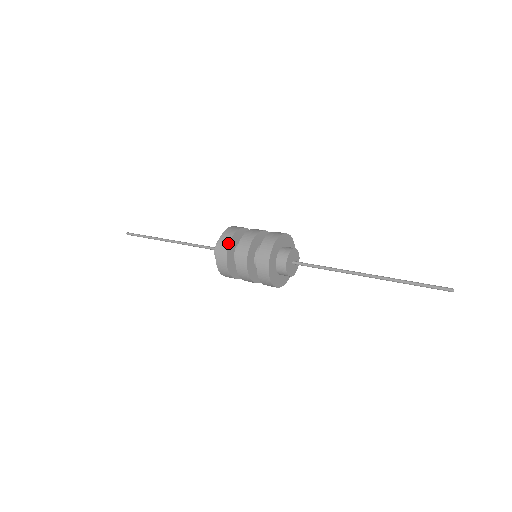
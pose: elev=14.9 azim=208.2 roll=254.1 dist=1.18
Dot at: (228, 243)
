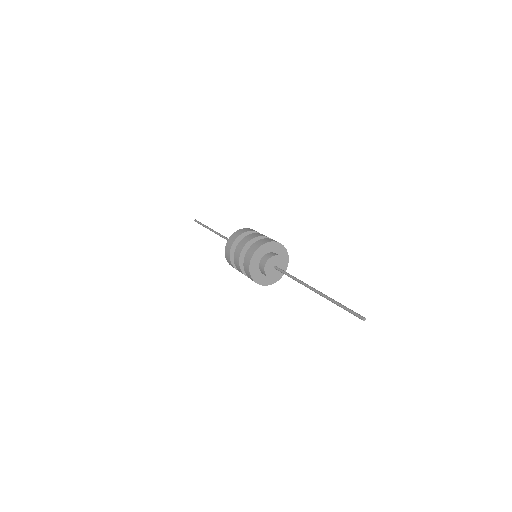
Dot at: (254, 231)
